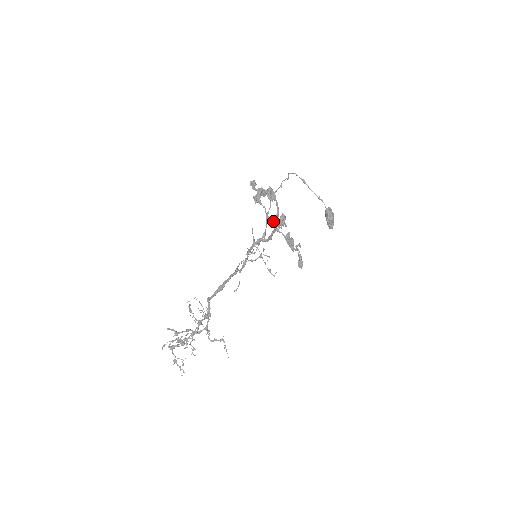
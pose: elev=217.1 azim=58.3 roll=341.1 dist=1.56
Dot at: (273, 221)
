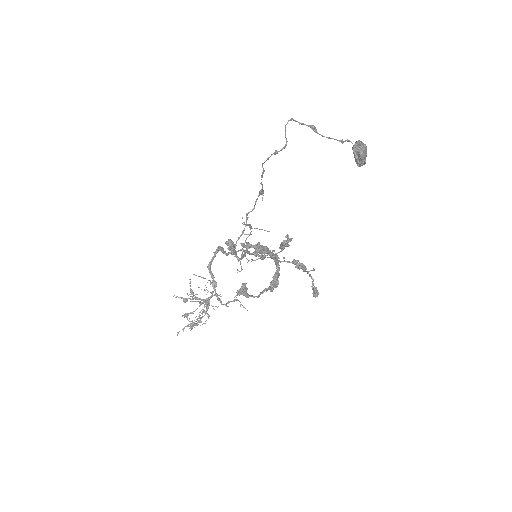
Dot at: (271, 288)
